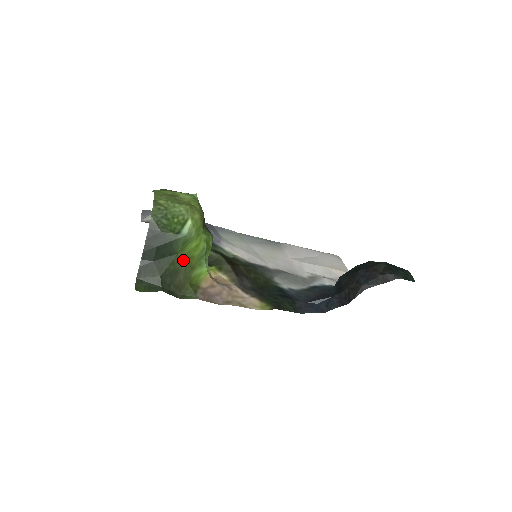
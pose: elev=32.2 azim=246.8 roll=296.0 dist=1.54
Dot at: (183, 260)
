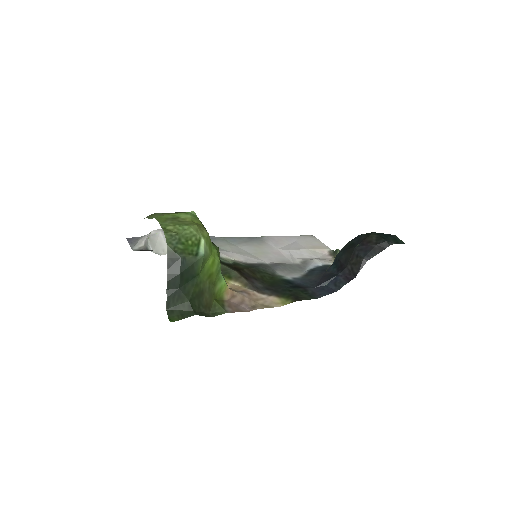
Dot at: (205, 279)
